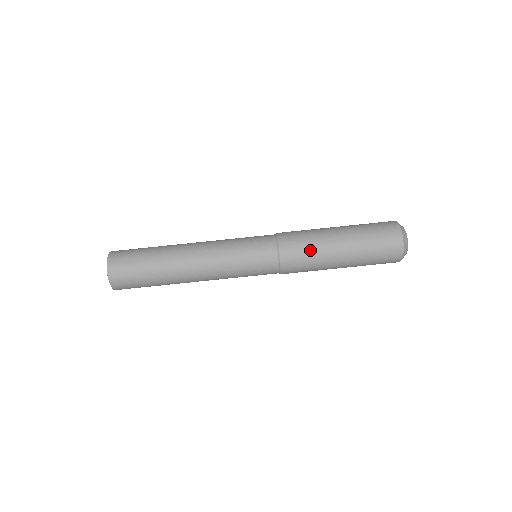
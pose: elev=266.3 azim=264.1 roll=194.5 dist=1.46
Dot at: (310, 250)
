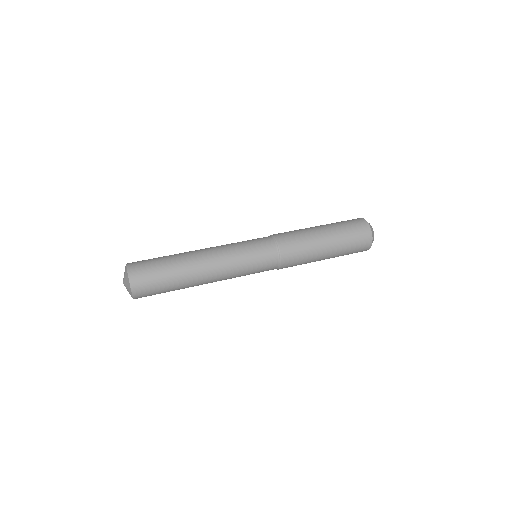
Dot at: (297, 232)
